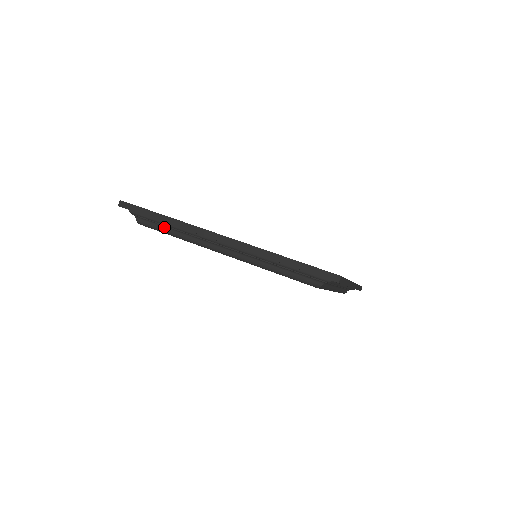
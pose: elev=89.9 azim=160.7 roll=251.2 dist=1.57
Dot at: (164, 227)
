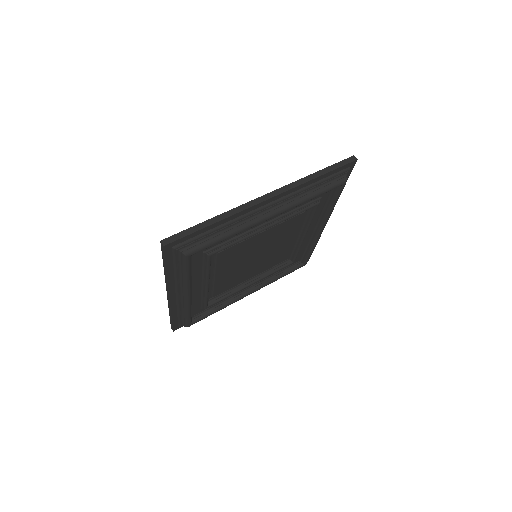
Dot at: (213, 236)
